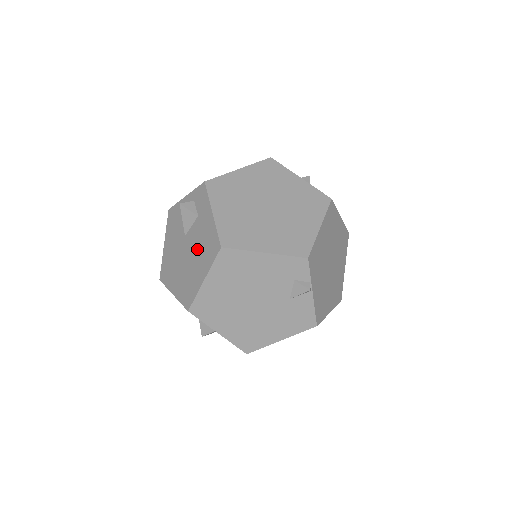
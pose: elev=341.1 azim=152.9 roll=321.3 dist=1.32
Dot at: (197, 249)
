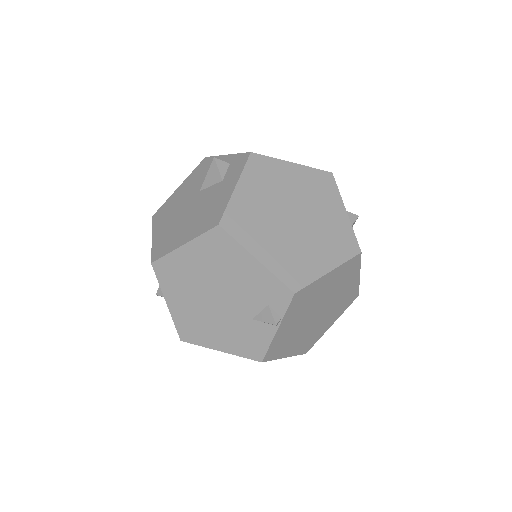
Dot at: (199, 211)
